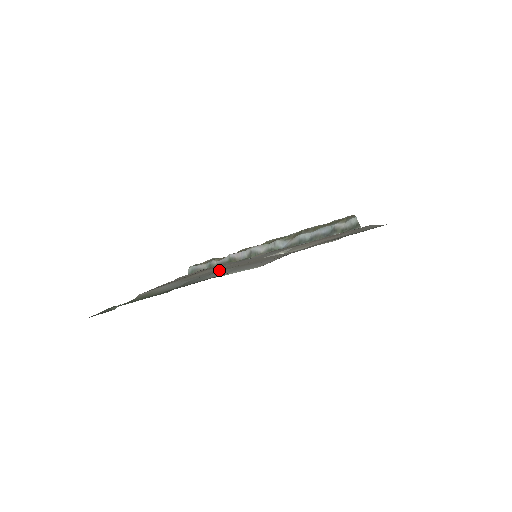
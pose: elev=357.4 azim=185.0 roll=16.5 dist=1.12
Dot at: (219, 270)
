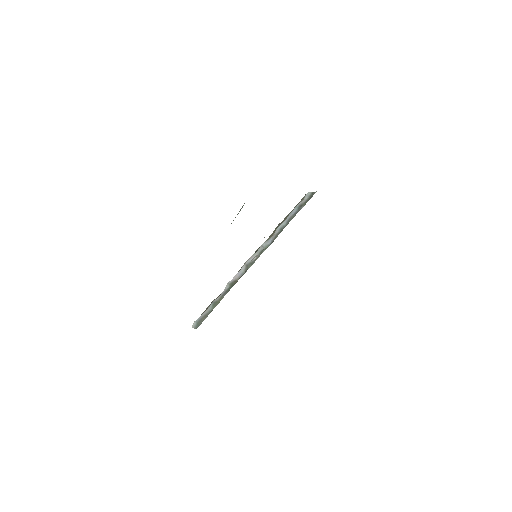
Dot at: occluded
